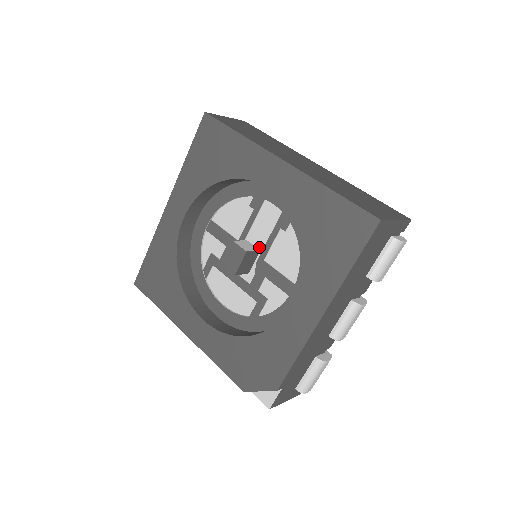
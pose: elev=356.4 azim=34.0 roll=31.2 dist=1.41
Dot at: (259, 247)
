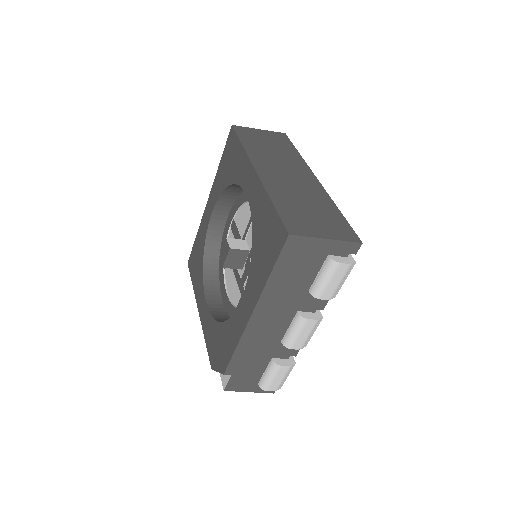
Dot at: (250, 247)
